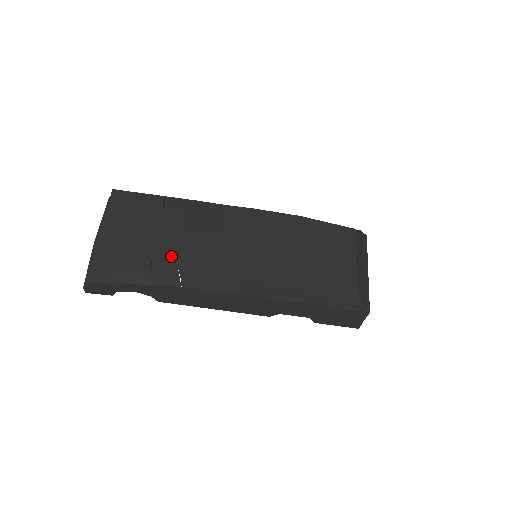
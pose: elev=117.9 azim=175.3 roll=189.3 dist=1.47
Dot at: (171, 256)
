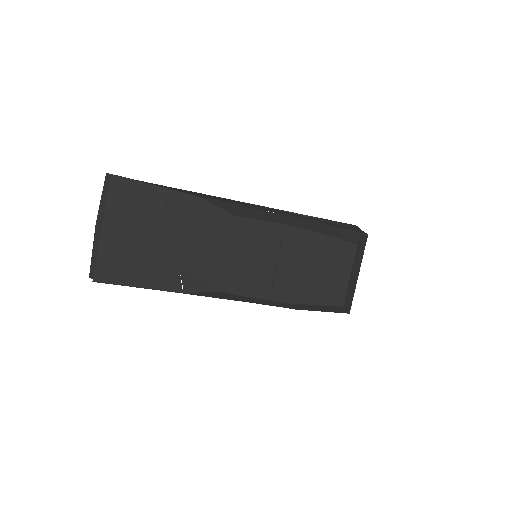
Dot at: (174, 263)
